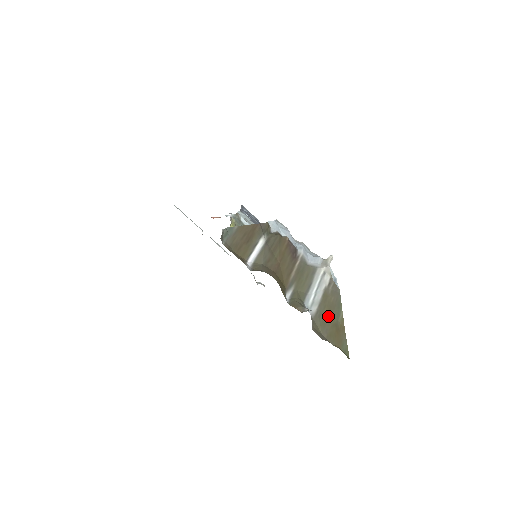
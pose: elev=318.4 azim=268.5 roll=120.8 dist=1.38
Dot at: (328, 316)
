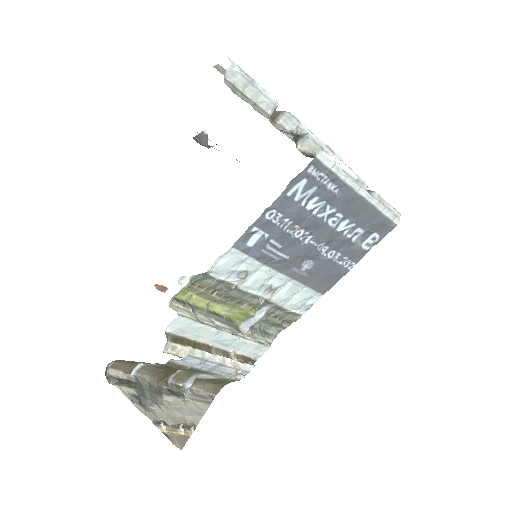
Dot at: occluded
